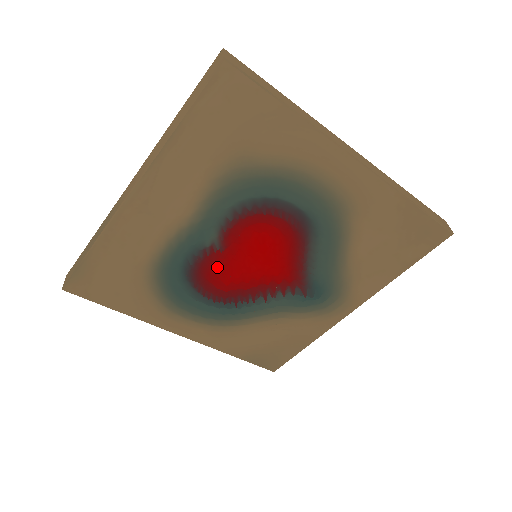
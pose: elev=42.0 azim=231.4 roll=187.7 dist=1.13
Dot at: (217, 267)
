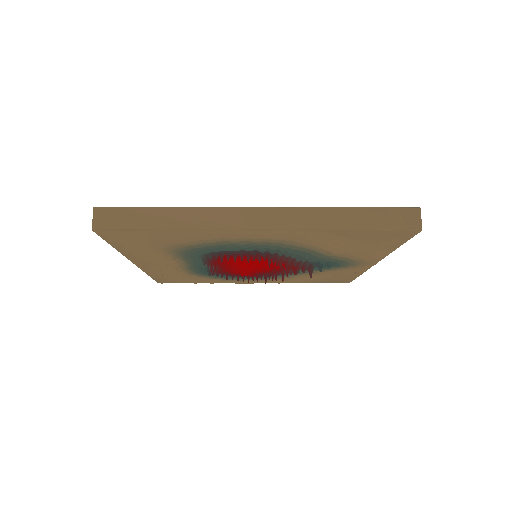
Dot at: occluded
